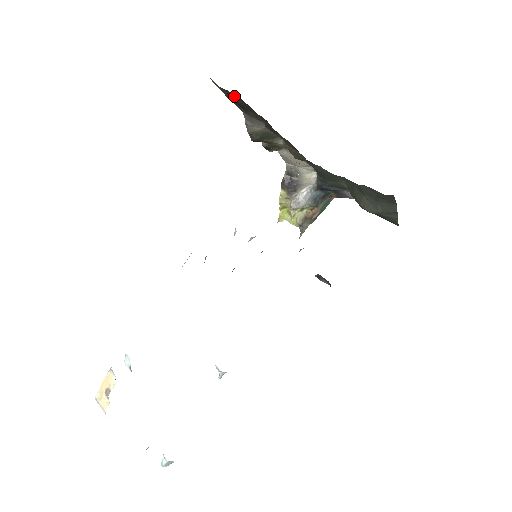
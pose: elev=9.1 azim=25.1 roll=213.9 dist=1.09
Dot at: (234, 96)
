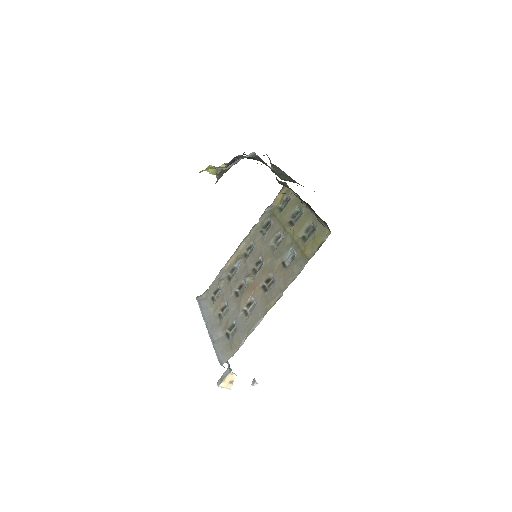
Dot at: occluded
